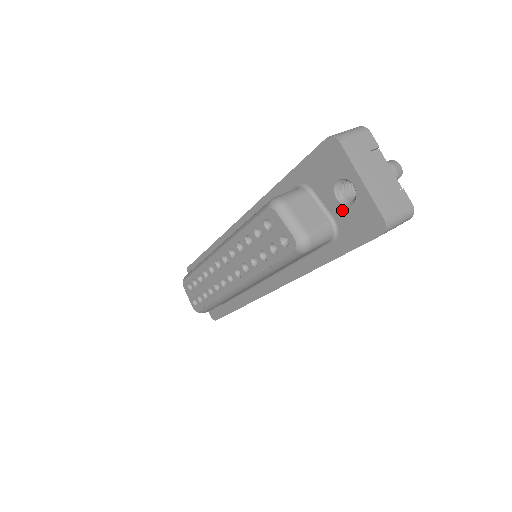
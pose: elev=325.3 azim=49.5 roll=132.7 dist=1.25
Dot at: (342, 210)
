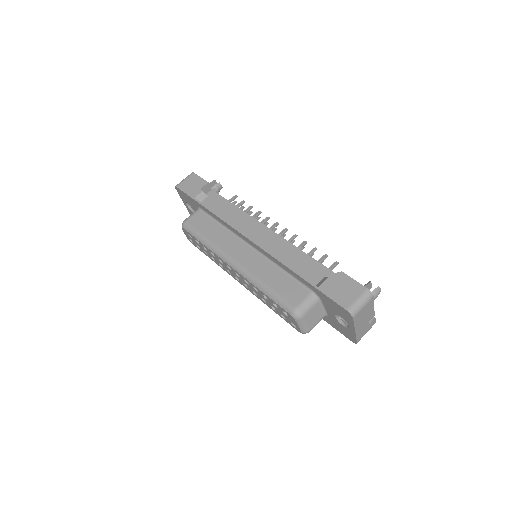
Dot at: (335, 320)
